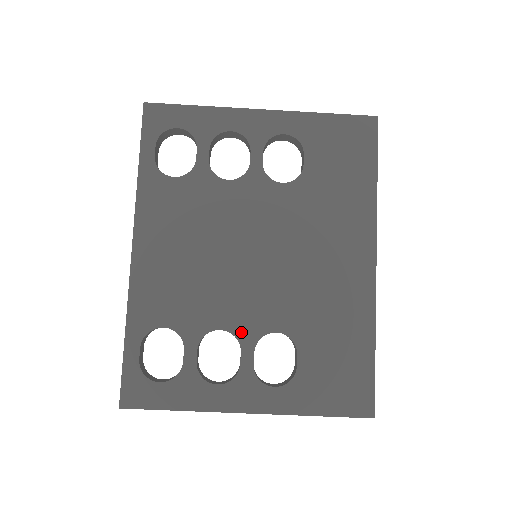
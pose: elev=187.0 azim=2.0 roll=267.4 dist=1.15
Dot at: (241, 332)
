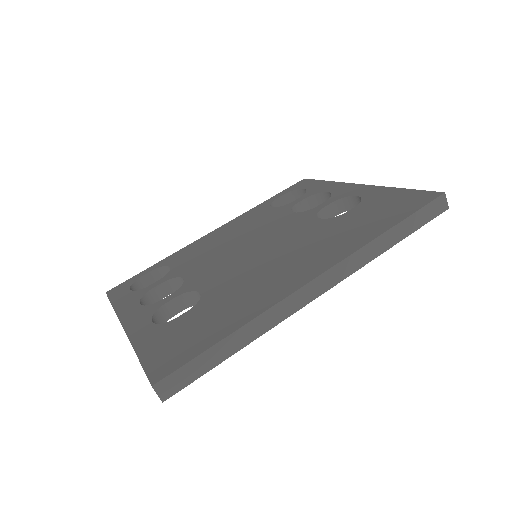
Dot at: (188, 284)
